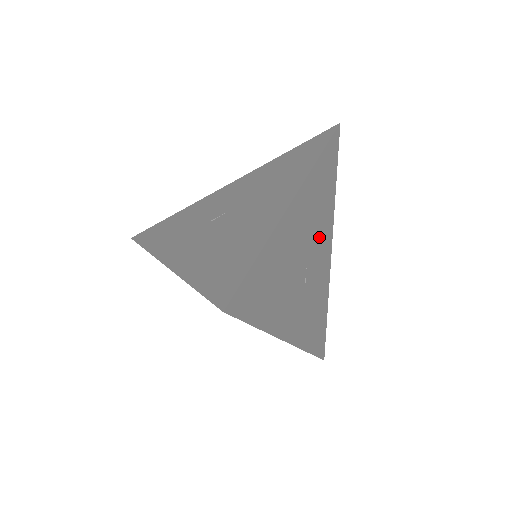
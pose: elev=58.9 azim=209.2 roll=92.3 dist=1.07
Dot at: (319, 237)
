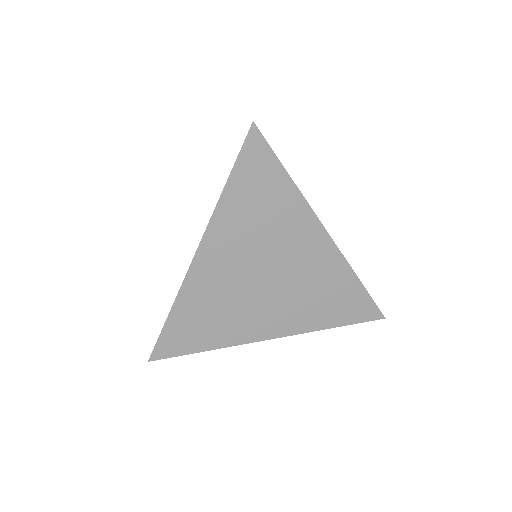
Dot at: occluded
